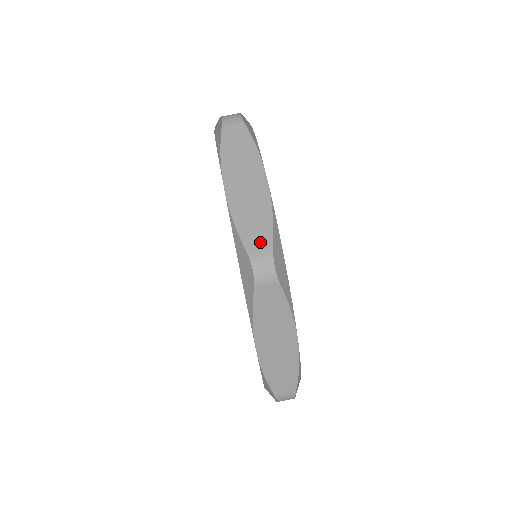
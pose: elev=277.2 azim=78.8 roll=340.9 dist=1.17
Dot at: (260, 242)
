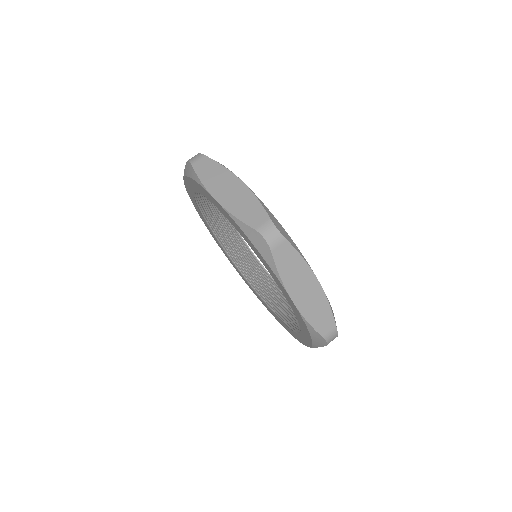
Dot at: (259, 219)
